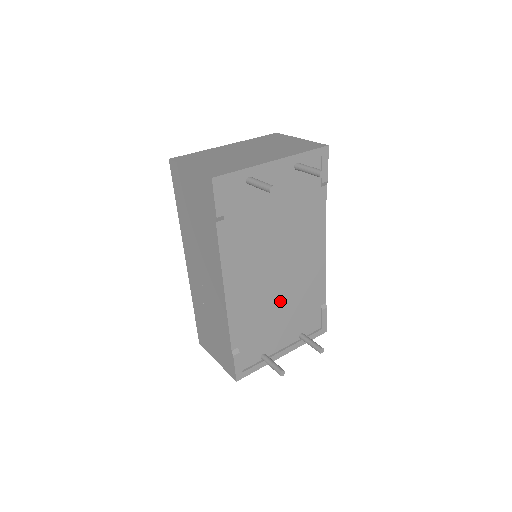
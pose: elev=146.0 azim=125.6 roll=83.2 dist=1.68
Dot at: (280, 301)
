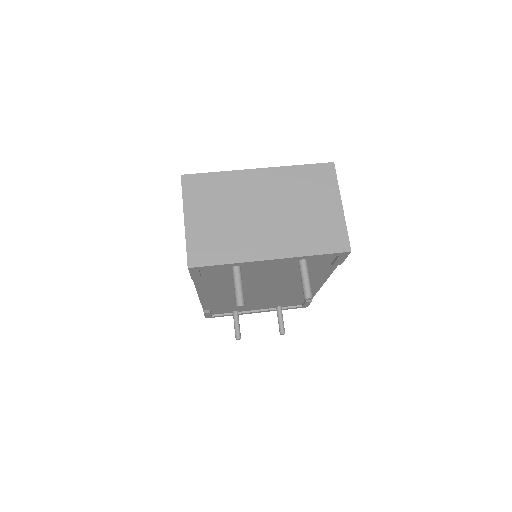
Dot at: (260, 298)
